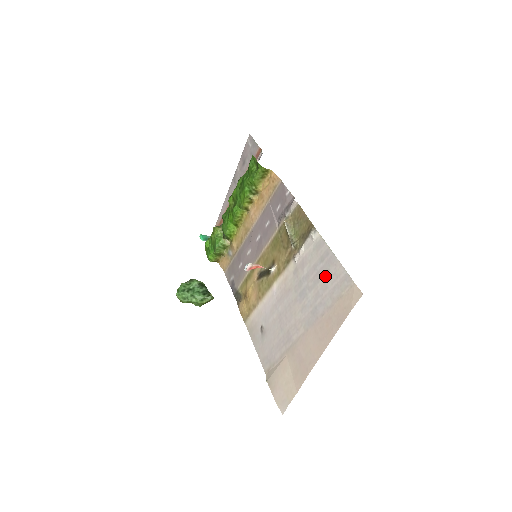
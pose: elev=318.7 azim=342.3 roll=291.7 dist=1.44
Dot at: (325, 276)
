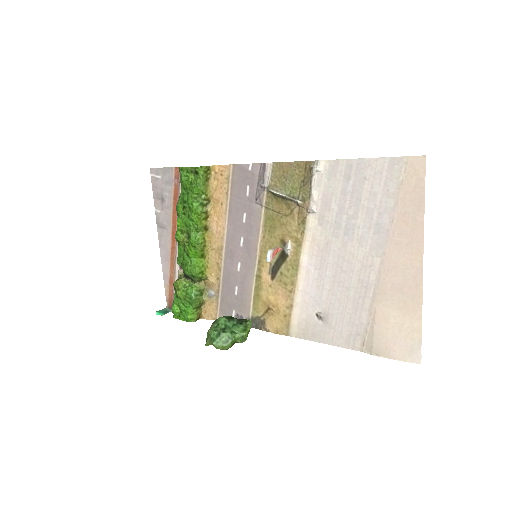
Dot at: (365, 186)
